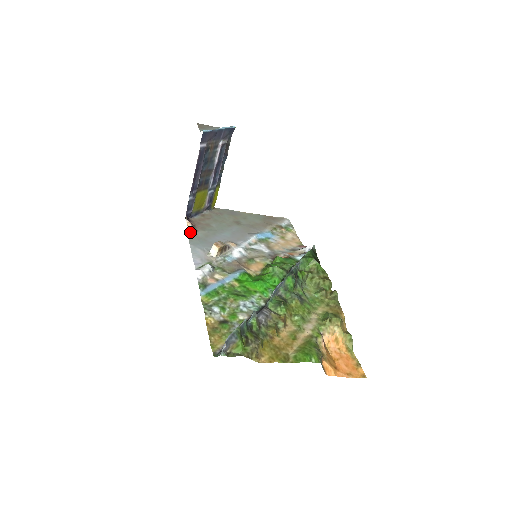
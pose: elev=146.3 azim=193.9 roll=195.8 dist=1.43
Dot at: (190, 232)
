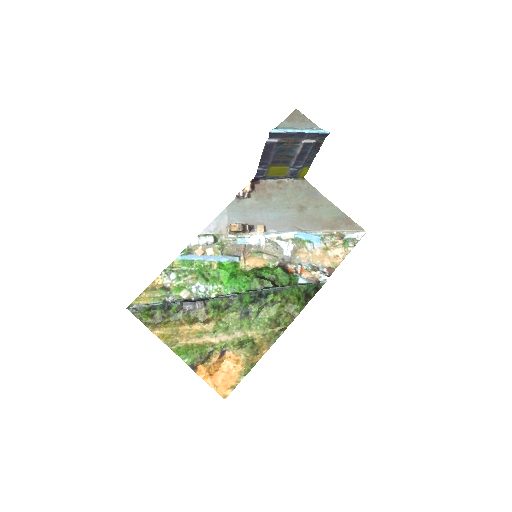
Dot at: (238, 197)
